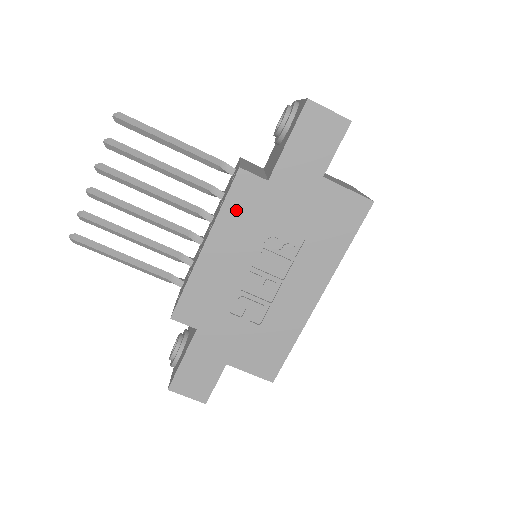
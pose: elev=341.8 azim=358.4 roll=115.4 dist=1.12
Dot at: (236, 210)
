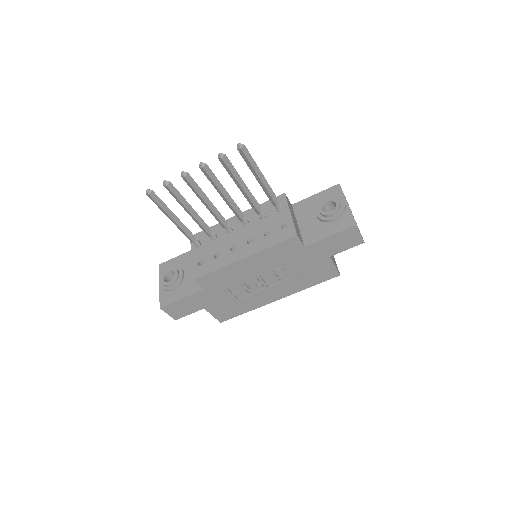
Dot at: (277, 251)
